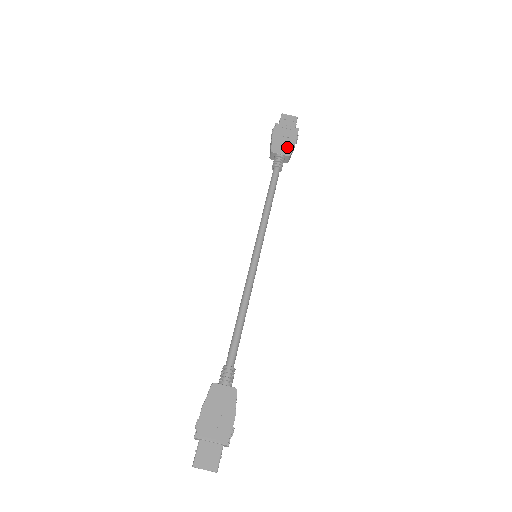
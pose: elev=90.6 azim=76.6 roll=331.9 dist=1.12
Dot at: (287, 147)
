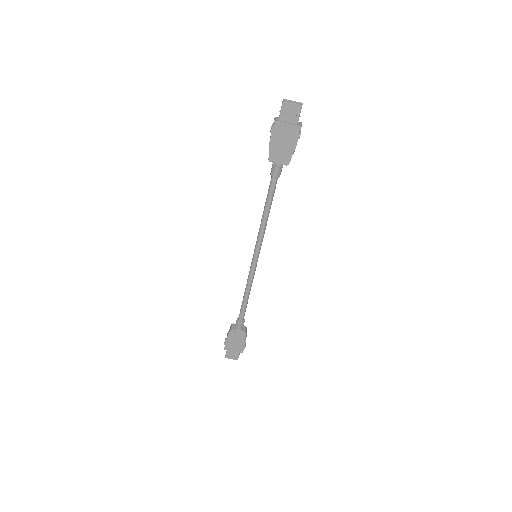
Dot at: (286, 154)
